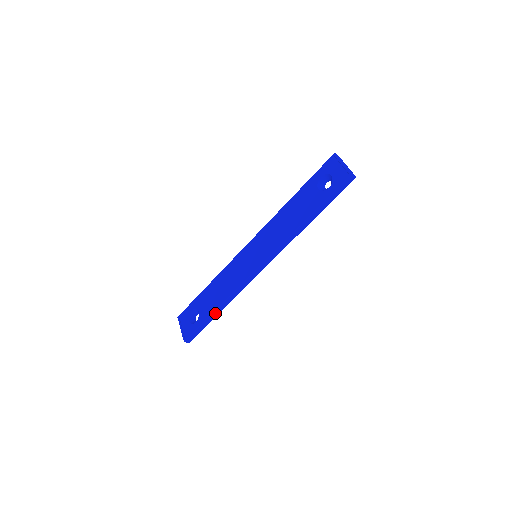
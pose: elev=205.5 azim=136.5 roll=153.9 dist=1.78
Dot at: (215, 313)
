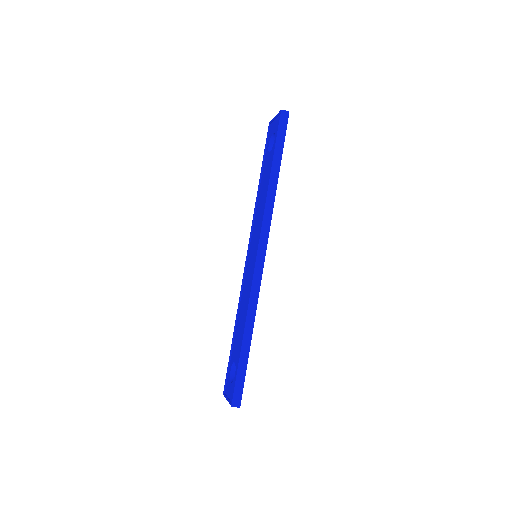
Dot at: (245, 343)
